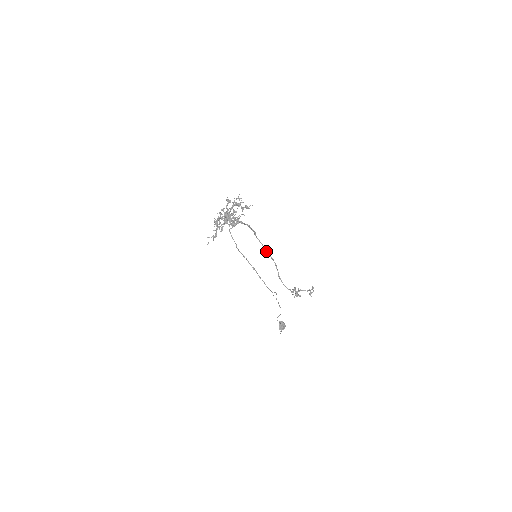
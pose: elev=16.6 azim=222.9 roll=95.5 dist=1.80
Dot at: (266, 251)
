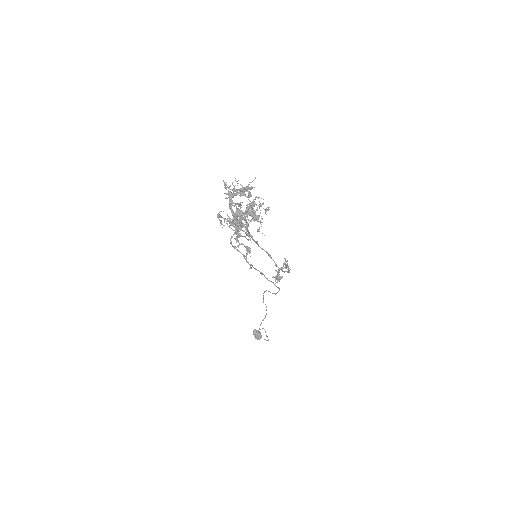
Dot at: occluded
